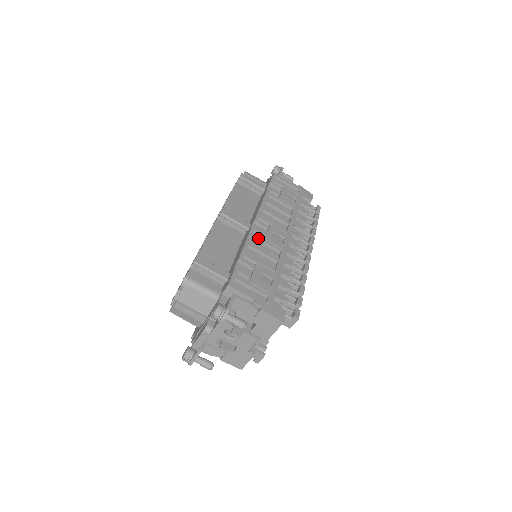
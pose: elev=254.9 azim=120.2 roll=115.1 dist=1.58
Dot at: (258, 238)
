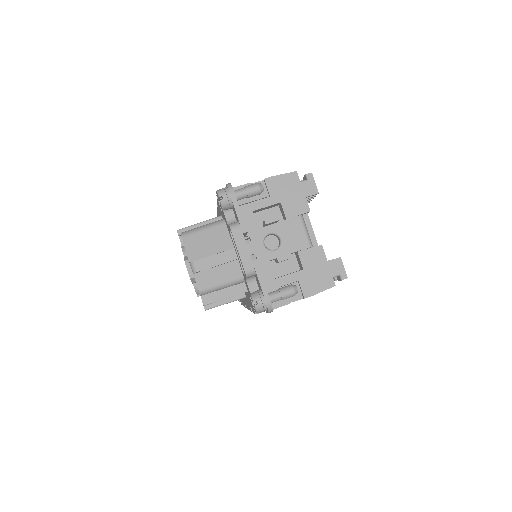
Dot at: occluded
